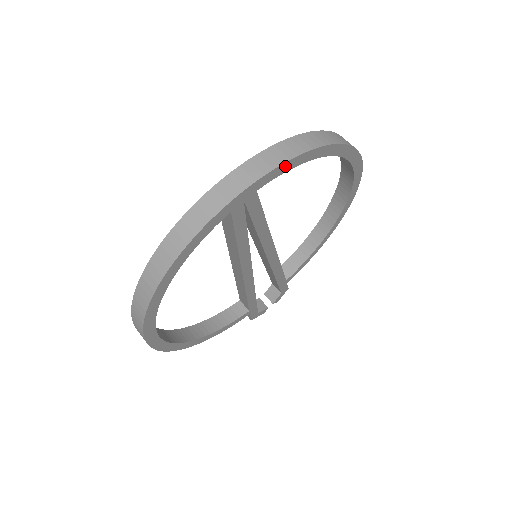
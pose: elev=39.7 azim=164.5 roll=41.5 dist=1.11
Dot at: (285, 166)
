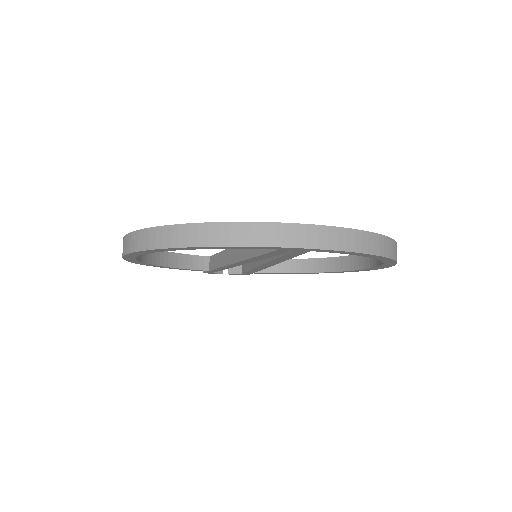
Dot at: (346, 252)
